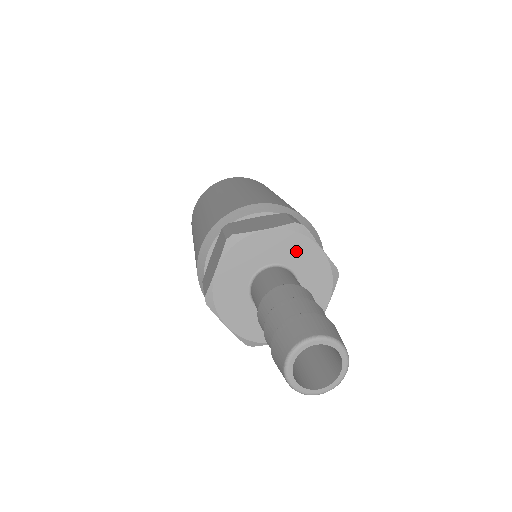
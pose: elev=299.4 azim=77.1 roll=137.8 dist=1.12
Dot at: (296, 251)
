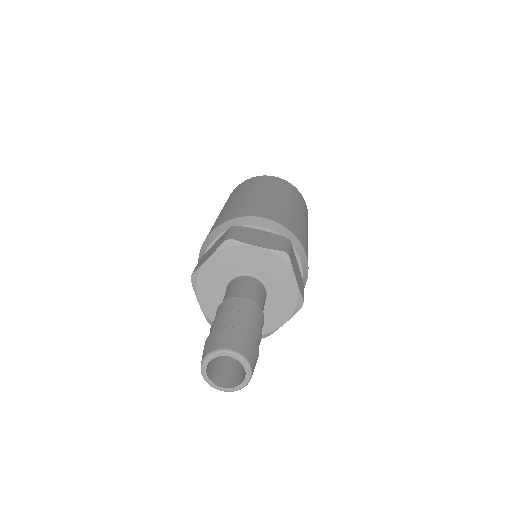
Dot at: (275, 273)
